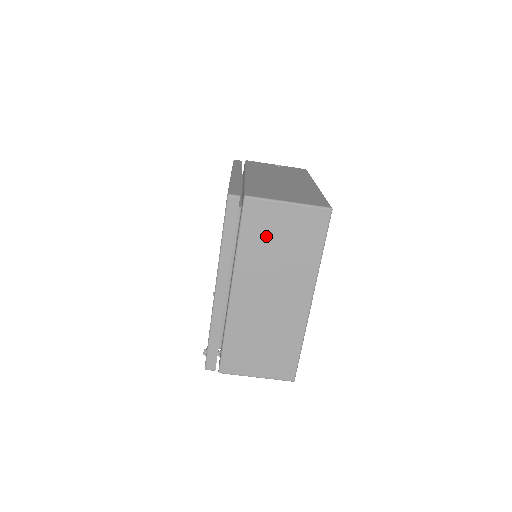
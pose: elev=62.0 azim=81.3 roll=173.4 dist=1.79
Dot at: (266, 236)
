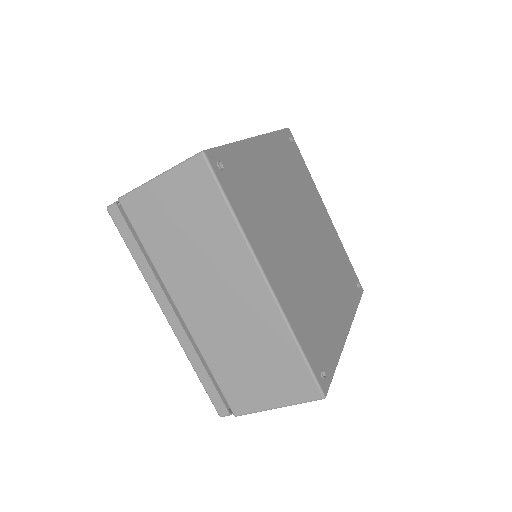
Dot at: (165, 229)
